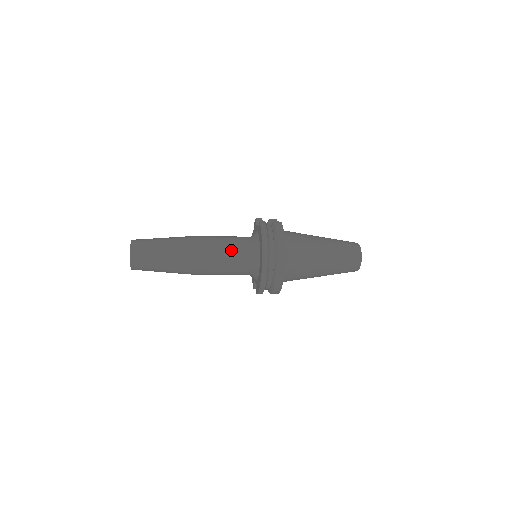
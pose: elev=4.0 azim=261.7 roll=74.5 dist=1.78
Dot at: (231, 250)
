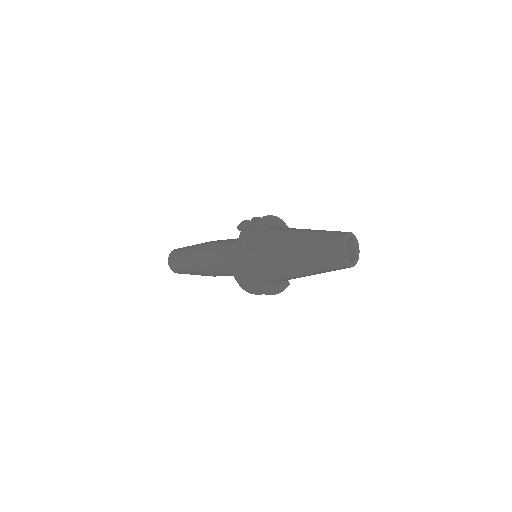
Dot at: (226, 268)
